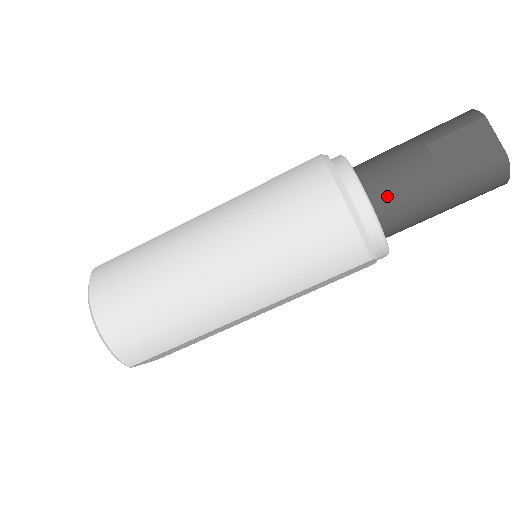
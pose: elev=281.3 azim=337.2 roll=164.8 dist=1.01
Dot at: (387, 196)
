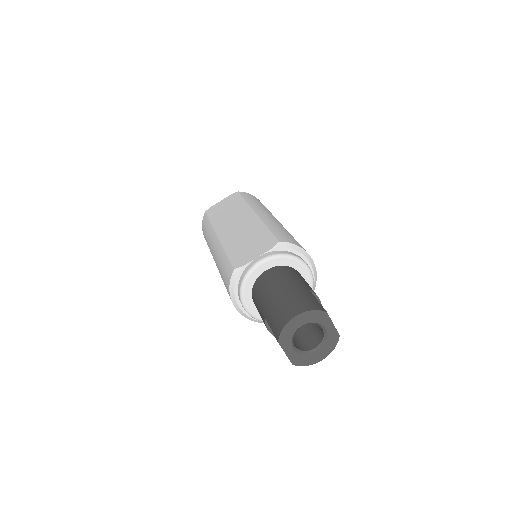
Dot at: occluded
